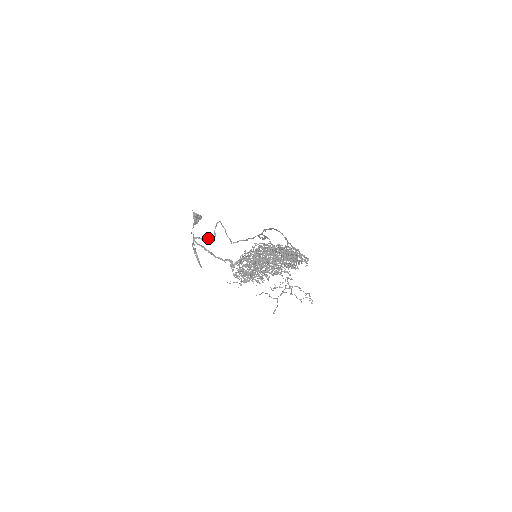
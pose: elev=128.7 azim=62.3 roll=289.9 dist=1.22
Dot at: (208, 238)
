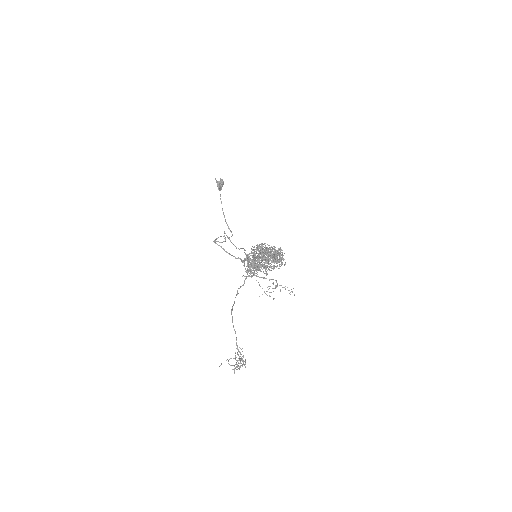
Dot at: (222, 242)
